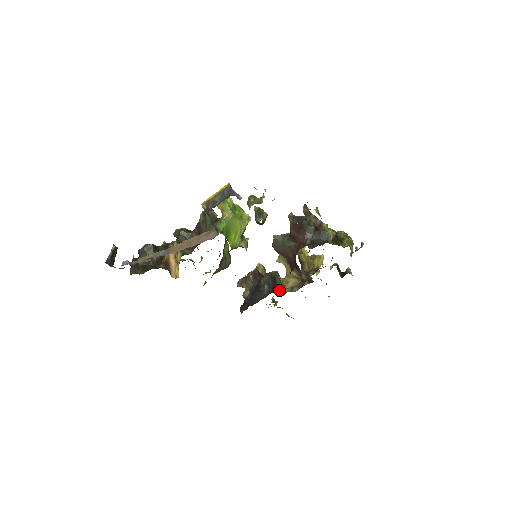
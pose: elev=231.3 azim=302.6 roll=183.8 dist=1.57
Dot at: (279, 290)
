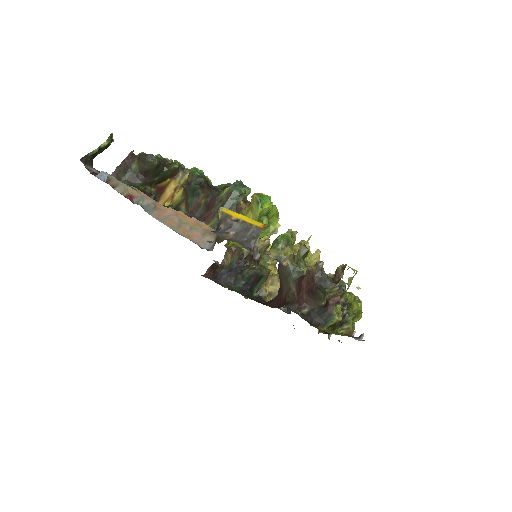
Dot at: (255, 289)
